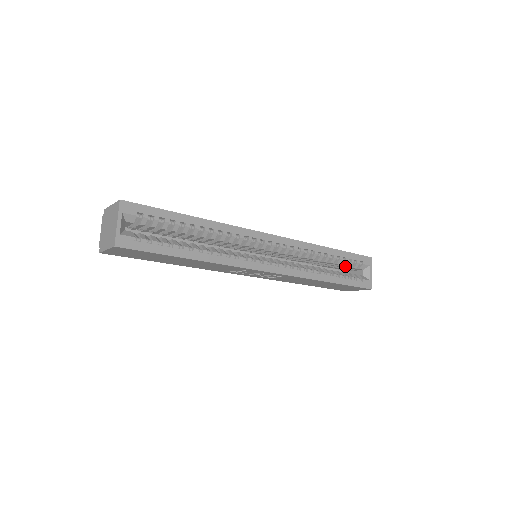
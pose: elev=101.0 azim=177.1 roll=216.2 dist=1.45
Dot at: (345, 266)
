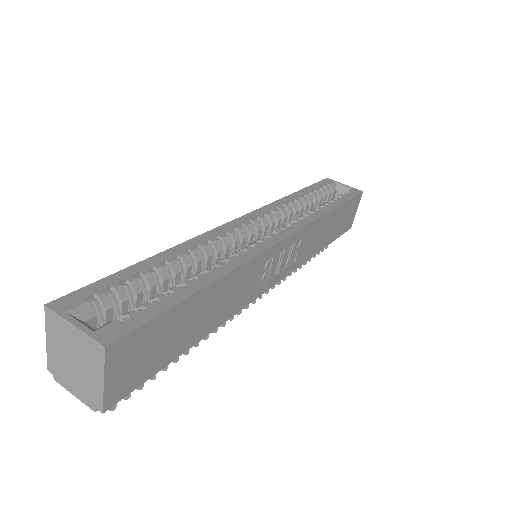
Dot at: (323, 200)
